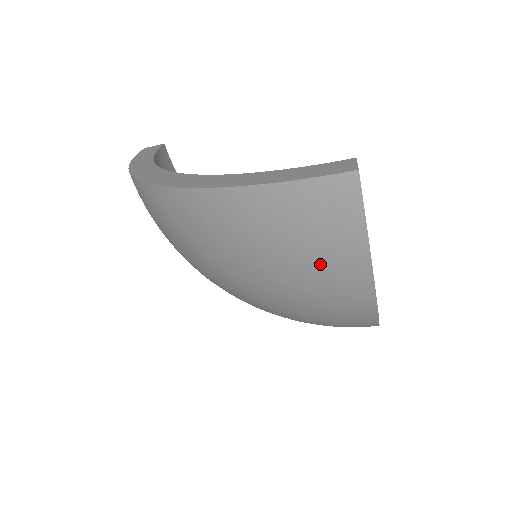
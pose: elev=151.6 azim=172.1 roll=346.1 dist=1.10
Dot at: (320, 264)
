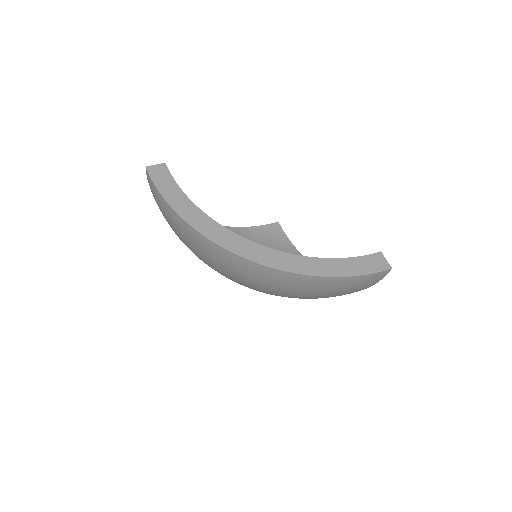
Dot at: (171, 222)
